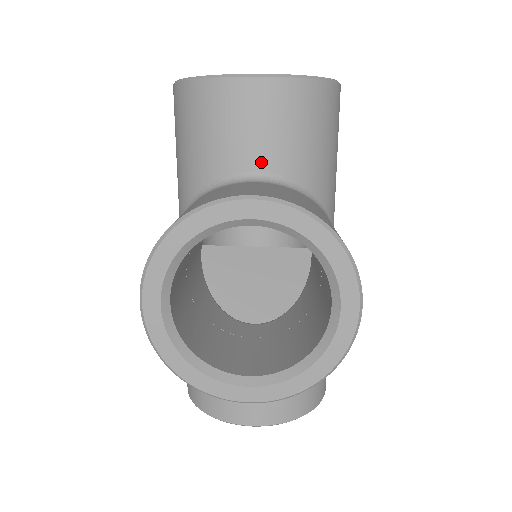
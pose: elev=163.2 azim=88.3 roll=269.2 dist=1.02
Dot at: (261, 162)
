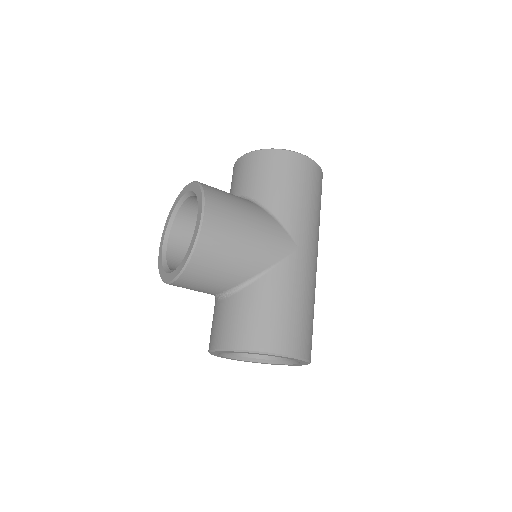
Dot at: (237, 191)
